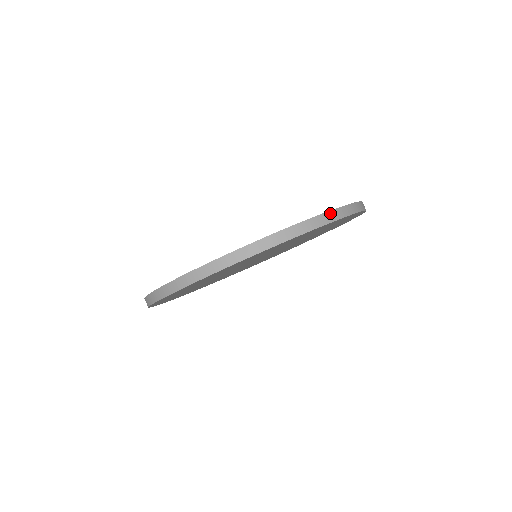
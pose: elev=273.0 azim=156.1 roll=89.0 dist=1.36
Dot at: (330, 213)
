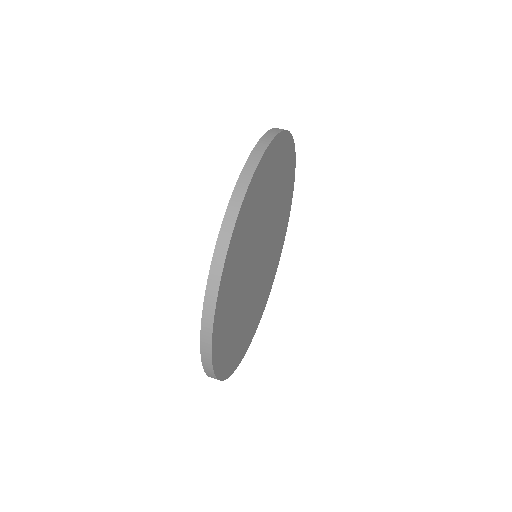
Dot at: occluded
